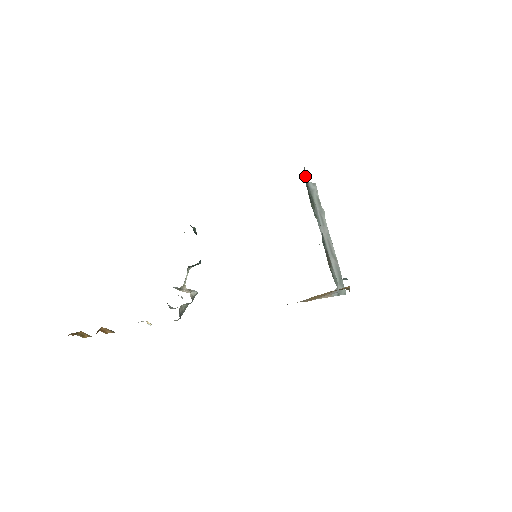
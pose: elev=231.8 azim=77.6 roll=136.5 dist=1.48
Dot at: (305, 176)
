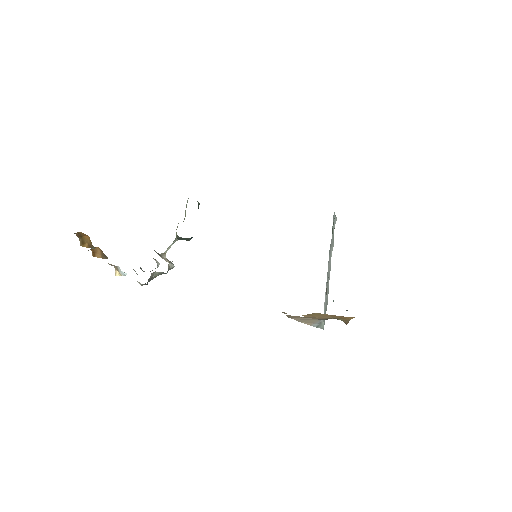
Dot at: occluded
